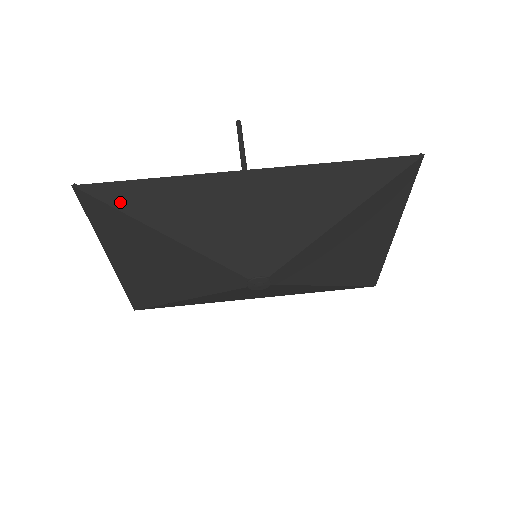
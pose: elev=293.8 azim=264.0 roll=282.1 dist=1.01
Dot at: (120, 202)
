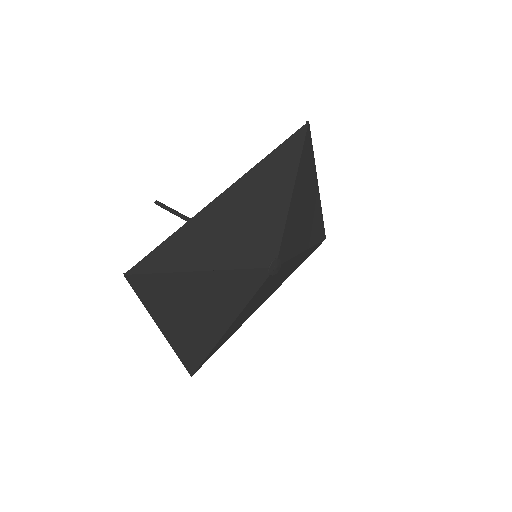
Dot at: (161, 266)
